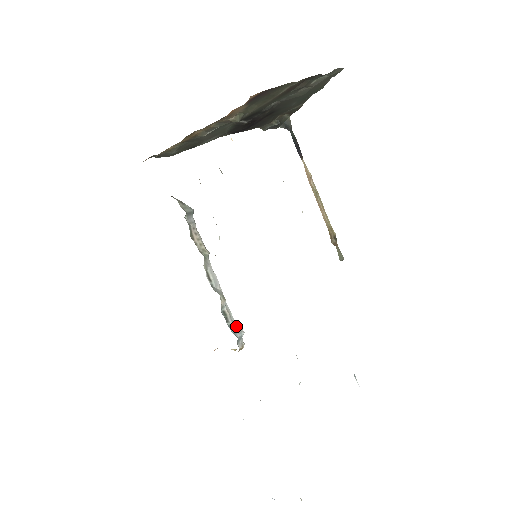
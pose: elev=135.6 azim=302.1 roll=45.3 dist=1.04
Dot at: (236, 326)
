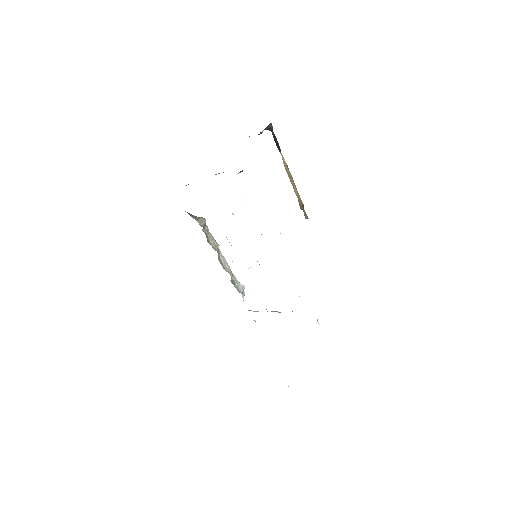
Dot at: (240, 285)
